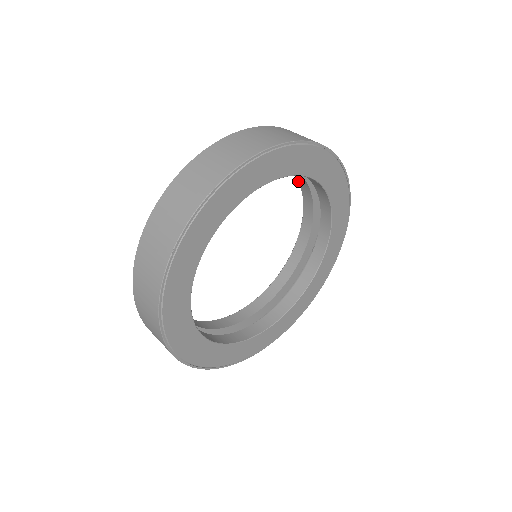
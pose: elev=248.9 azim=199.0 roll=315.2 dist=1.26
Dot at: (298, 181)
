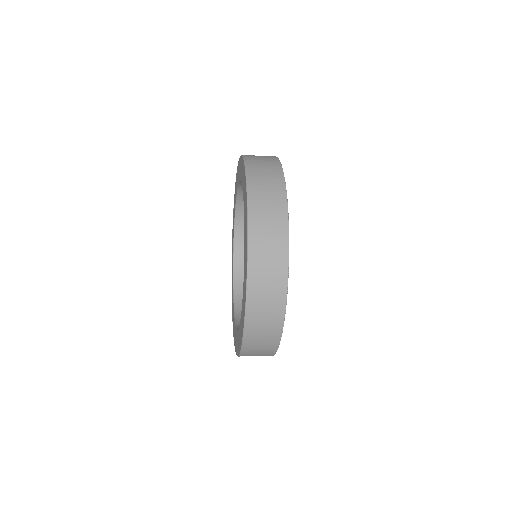
Dot at: (240, 182)
